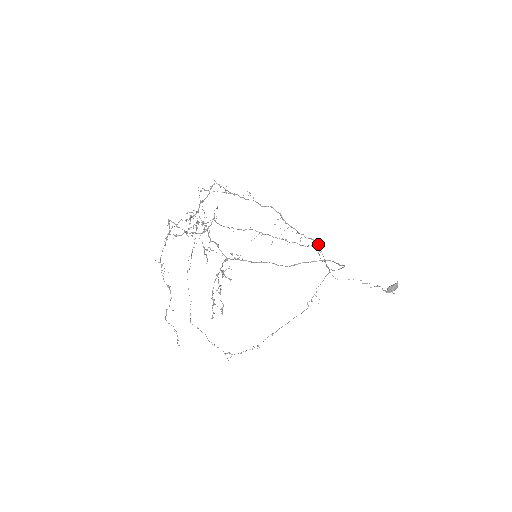
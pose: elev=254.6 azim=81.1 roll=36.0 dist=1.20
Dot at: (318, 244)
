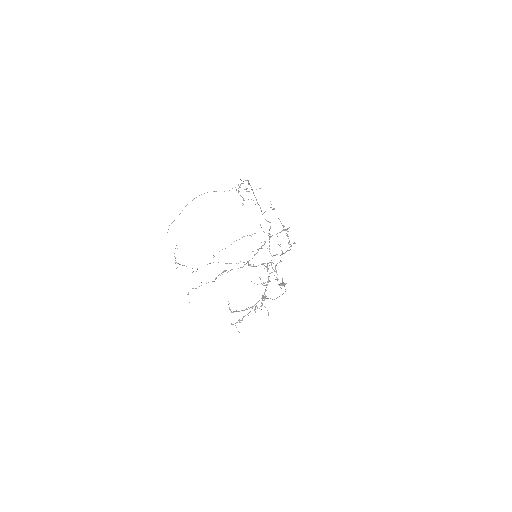
Dot at: occluded
